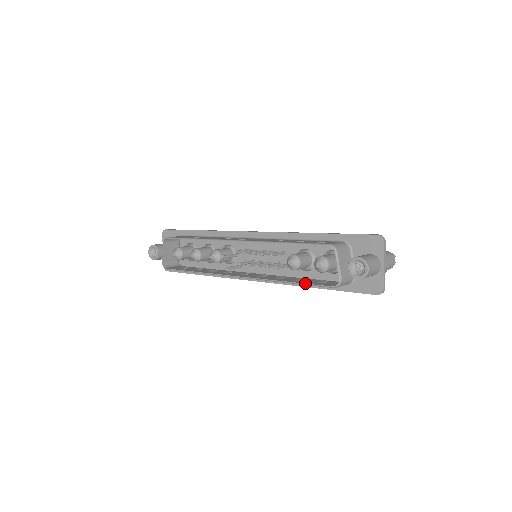
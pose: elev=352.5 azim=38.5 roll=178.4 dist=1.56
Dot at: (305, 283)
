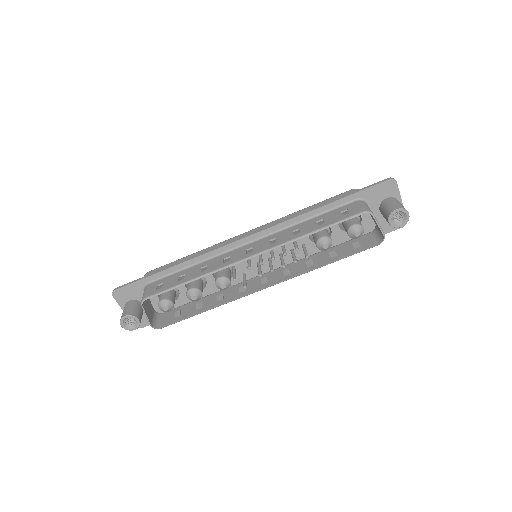
Dot at: occluded
